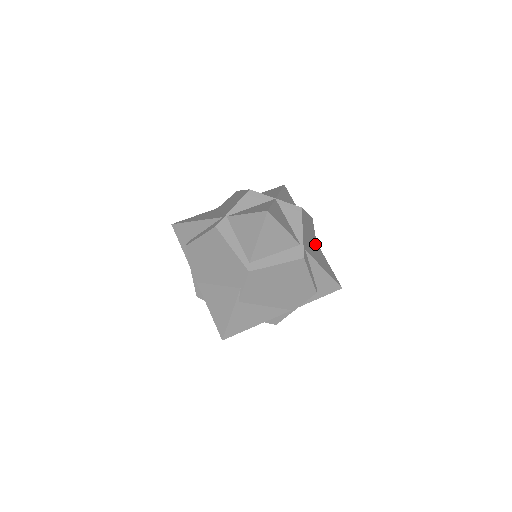
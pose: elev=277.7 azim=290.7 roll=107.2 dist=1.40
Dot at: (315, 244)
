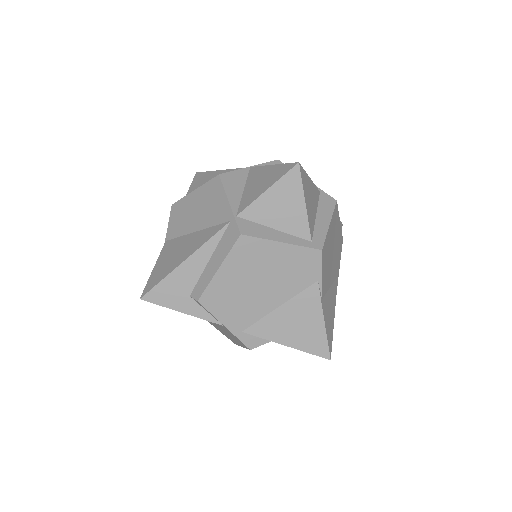
Dot at: occluded
